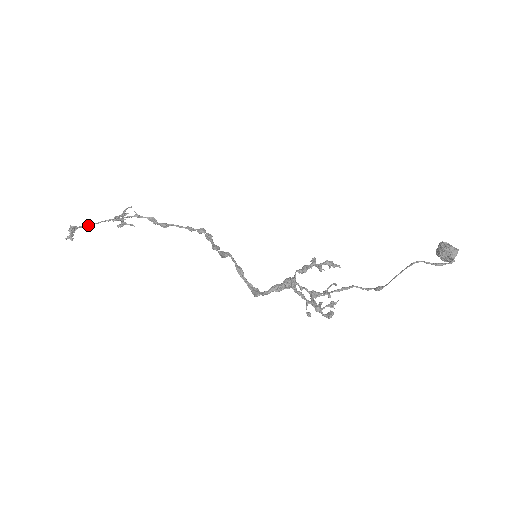
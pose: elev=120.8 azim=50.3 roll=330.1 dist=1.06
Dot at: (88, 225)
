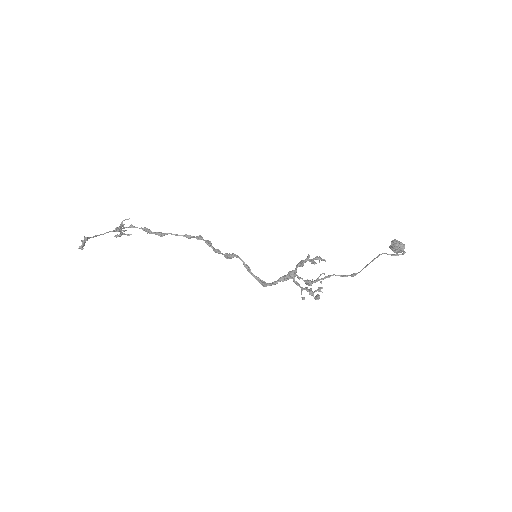
Dot at: occluded
